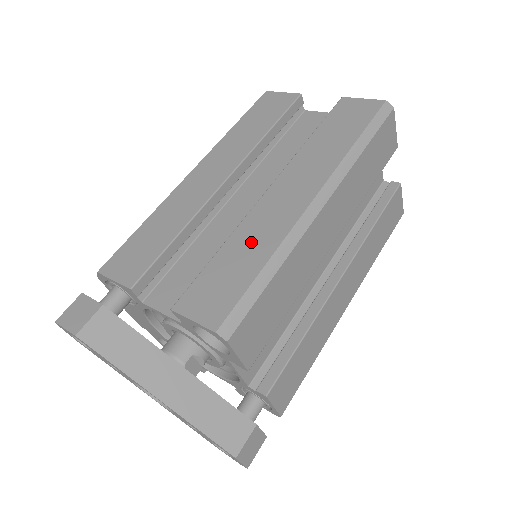
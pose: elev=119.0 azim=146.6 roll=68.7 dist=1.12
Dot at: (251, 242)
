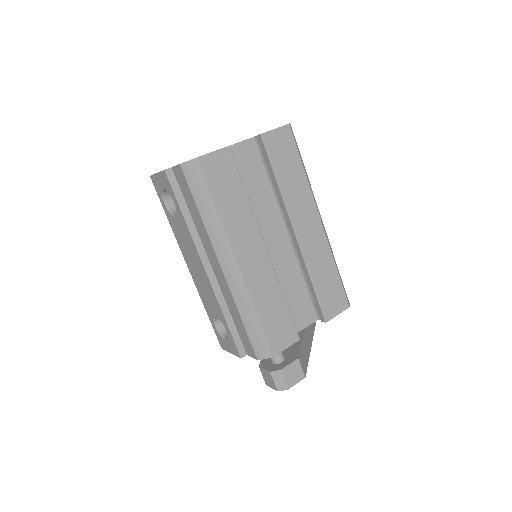
Dot at: (321, 266)
